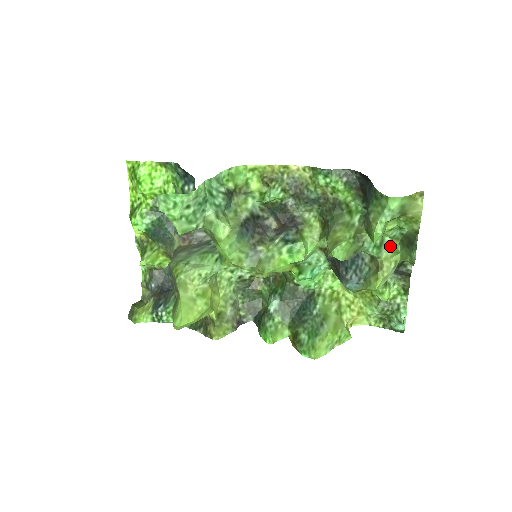
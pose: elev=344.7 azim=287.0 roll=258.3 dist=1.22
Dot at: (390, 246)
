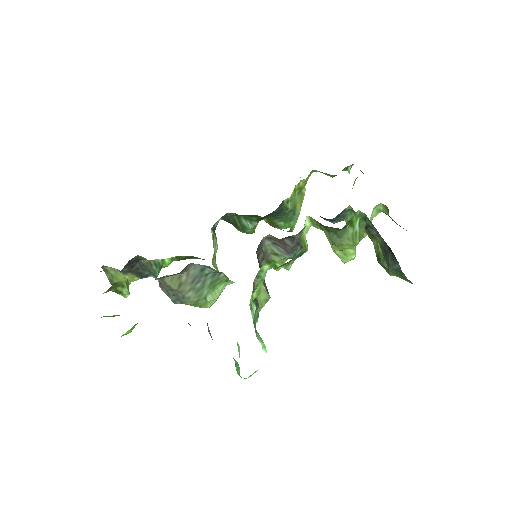
Dot at: (374, 209)
